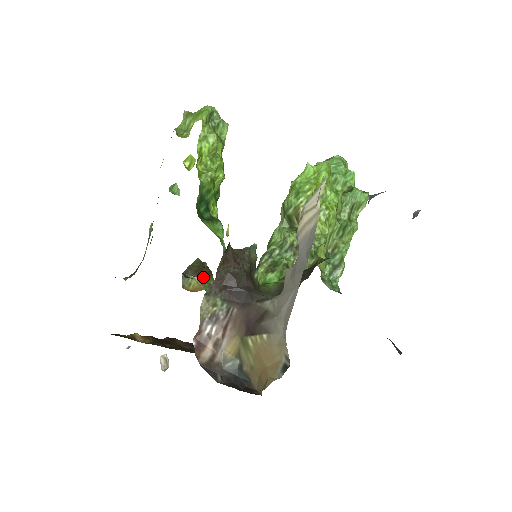
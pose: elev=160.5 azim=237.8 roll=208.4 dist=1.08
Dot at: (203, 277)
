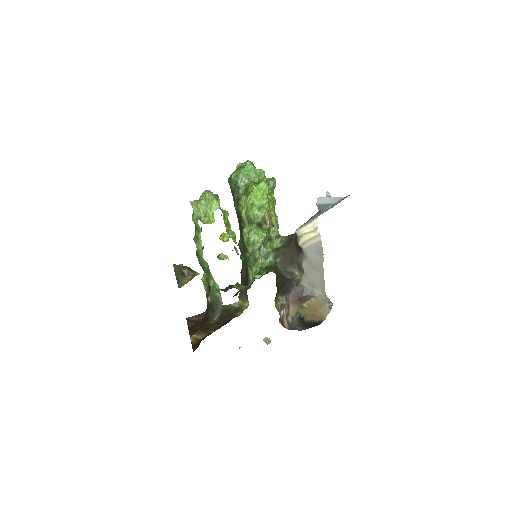
Dot at: (189, 275)
